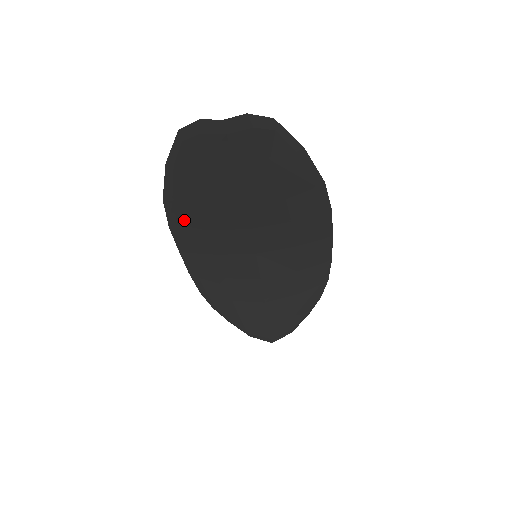
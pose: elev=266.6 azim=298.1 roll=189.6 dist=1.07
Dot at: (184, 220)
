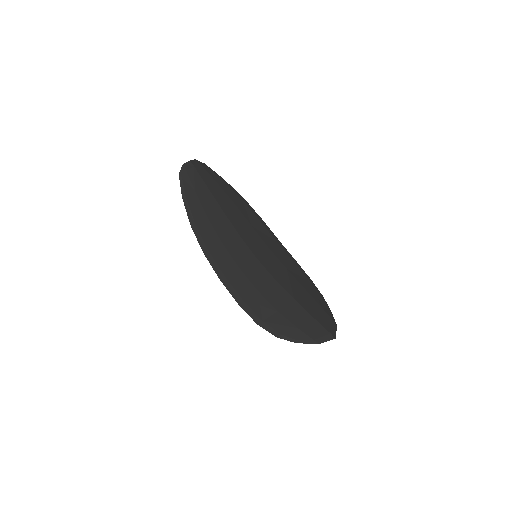
Dot at: (207, 239)
